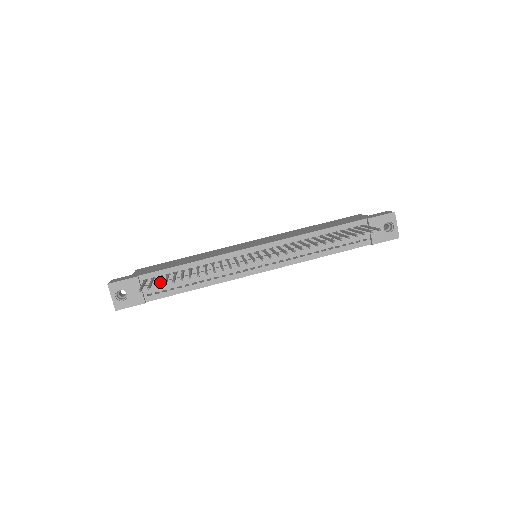
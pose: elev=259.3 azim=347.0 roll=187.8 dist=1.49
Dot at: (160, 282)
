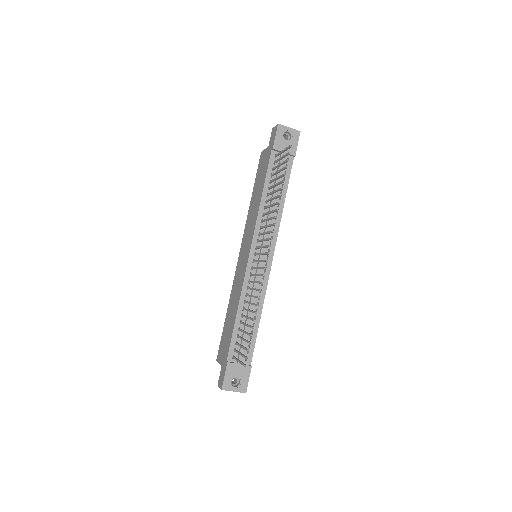
Dot at: occluded
